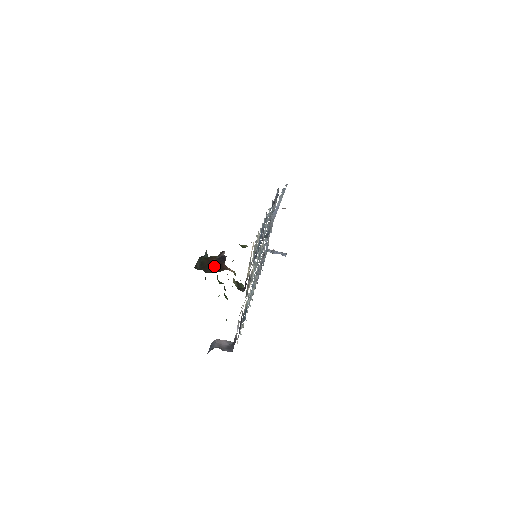
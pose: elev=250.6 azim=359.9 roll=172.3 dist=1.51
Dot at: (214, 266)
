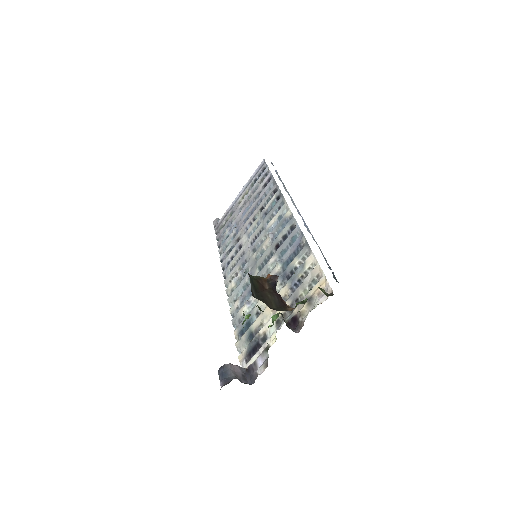
Dot at: (274, 298)
